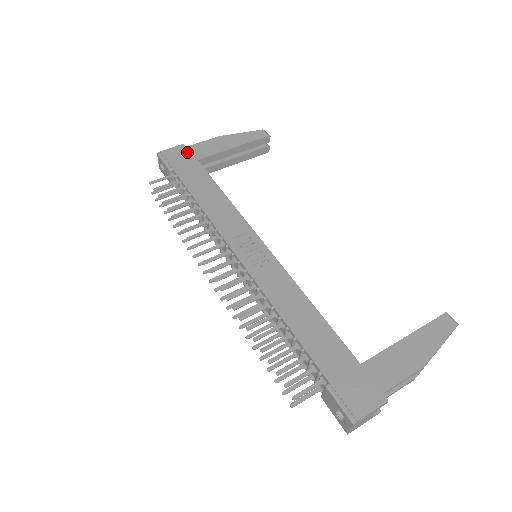
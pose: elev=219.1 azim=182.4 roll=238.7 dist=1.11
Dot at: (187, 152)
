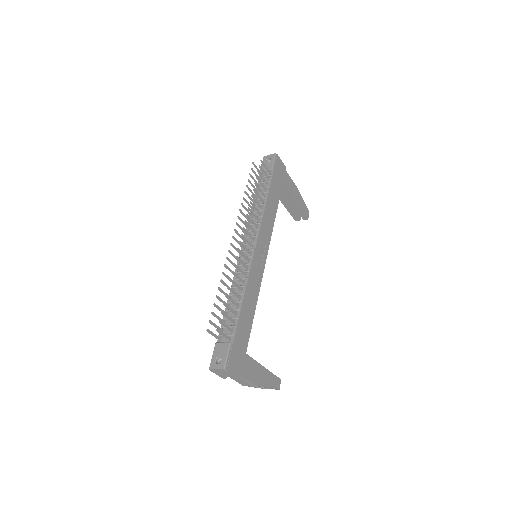
Dot at: (284, 173)
